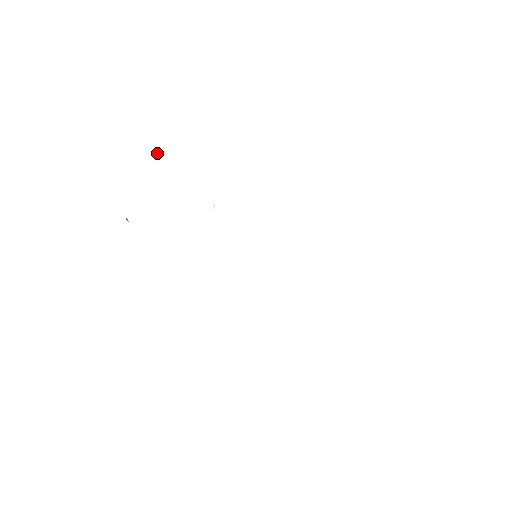
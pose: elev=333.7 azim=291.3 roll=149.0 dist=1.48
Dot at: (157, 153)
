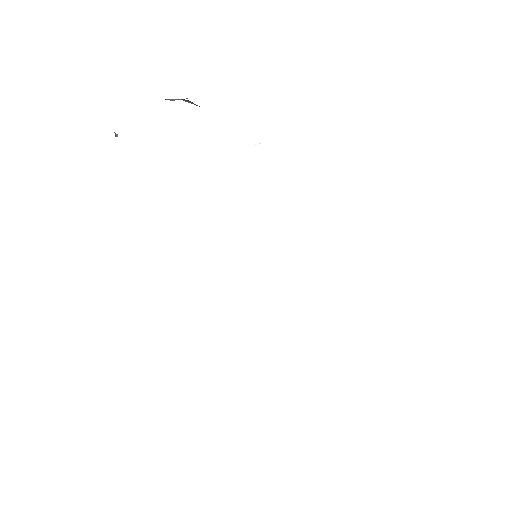
Dot at: occluded
